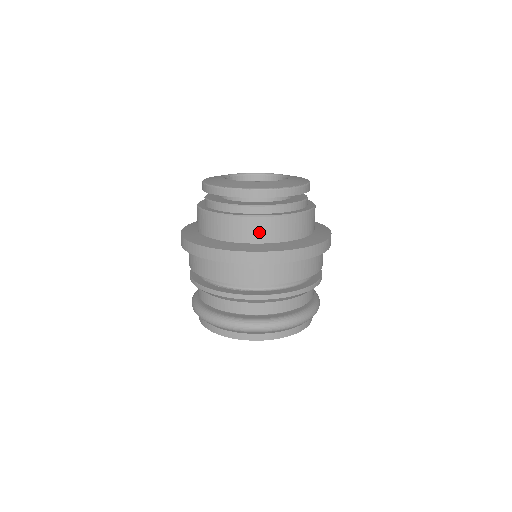
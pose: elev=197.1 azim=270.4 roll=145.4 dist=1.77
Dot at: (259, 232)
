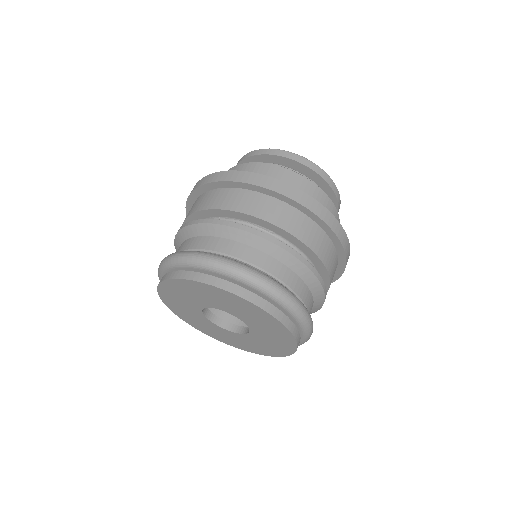
Dot at: occluded
